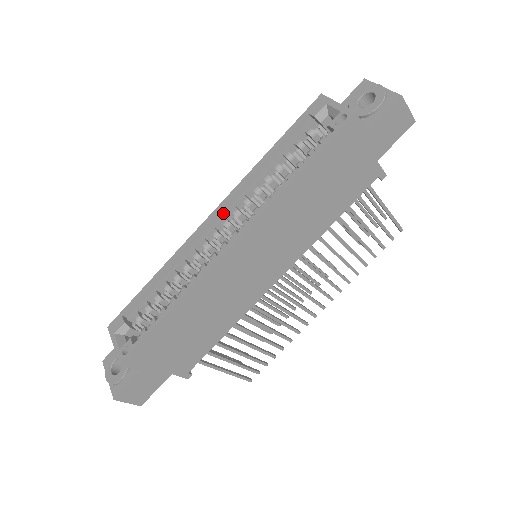
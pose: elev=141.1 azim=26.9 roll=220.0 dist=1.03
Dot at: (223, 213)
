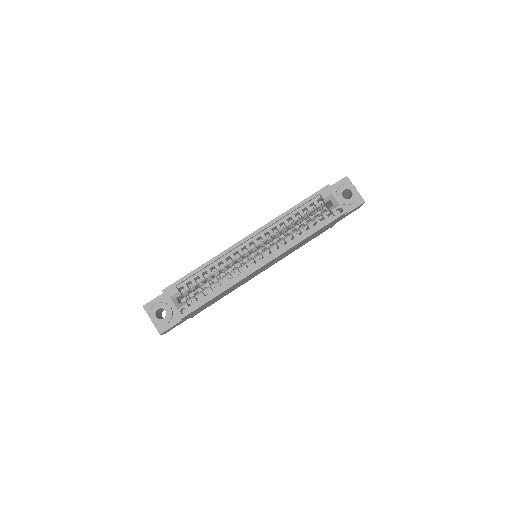
Dot at: (255, 236)
